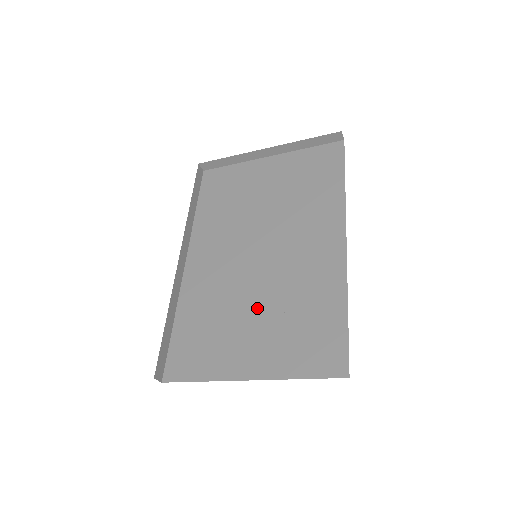
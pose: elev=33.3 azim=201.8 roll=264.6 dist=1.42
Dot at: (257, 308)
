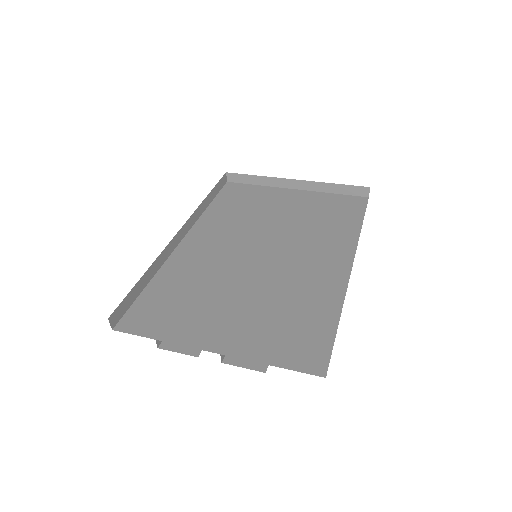
Dot at: (244, 294)
